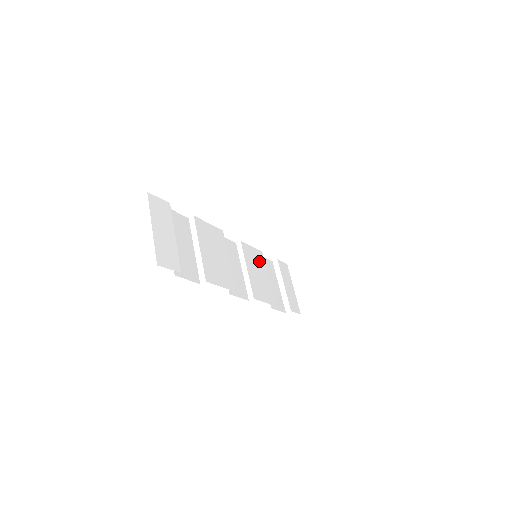
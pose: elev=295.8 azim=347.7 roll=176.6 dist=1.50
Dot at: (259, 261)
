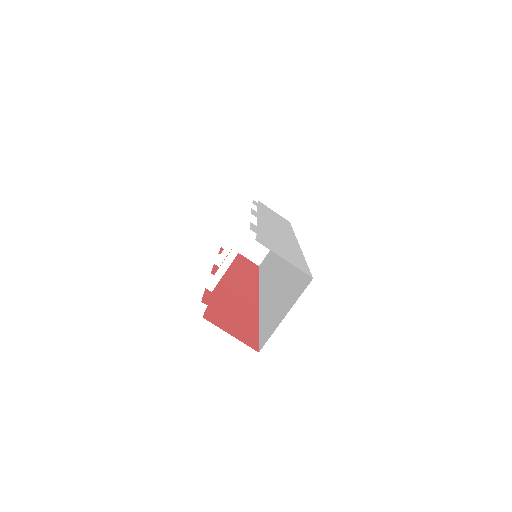
Dot at: occluded
